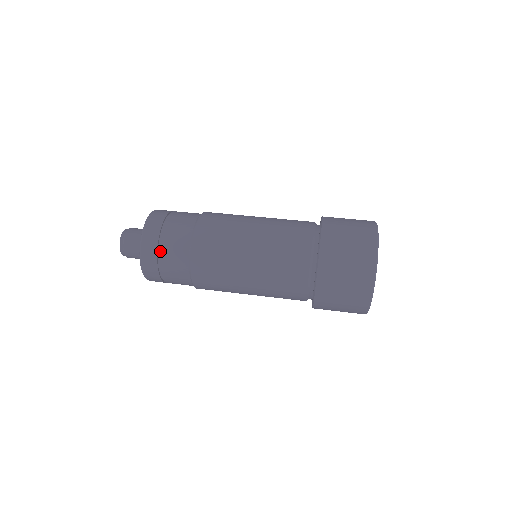
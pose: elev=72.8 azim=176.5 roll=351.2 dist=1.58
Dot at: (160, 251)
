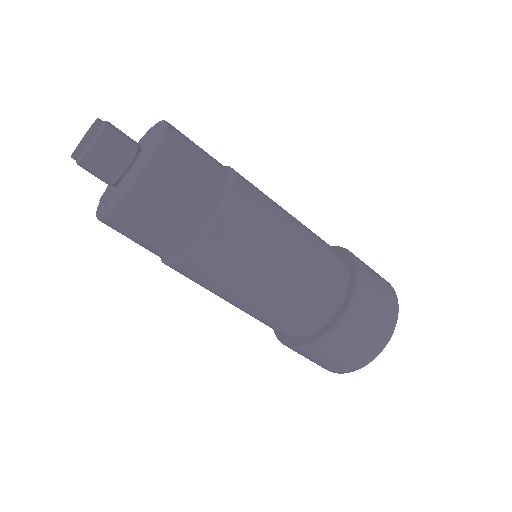
Dot at: (168, 198)
